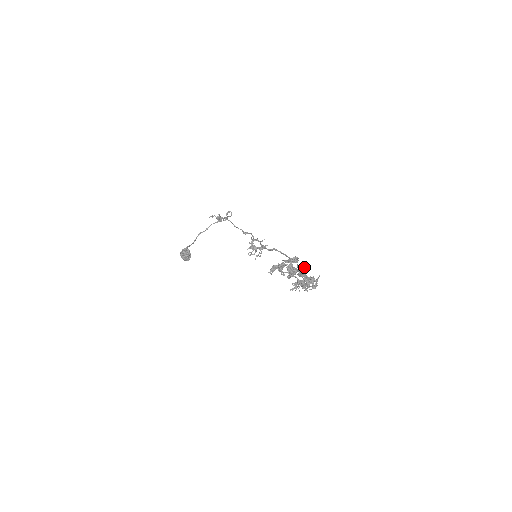
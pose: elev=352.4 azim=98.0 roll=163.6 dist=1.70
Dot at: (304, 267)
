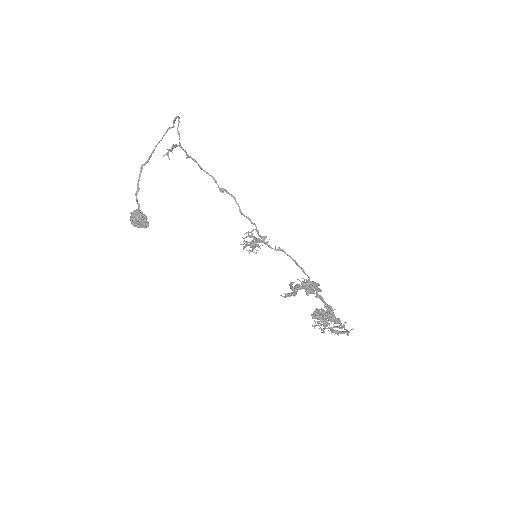
Dot at: occluded
